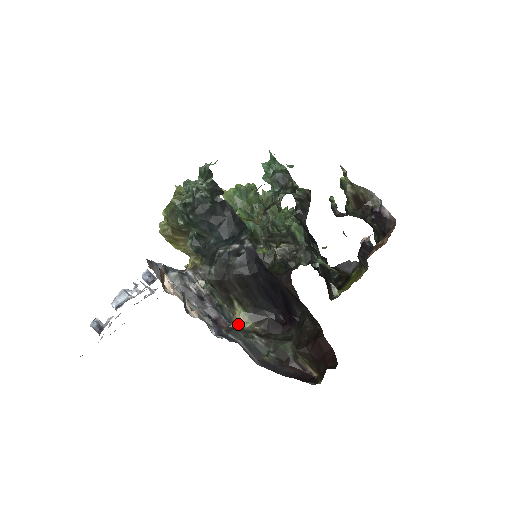
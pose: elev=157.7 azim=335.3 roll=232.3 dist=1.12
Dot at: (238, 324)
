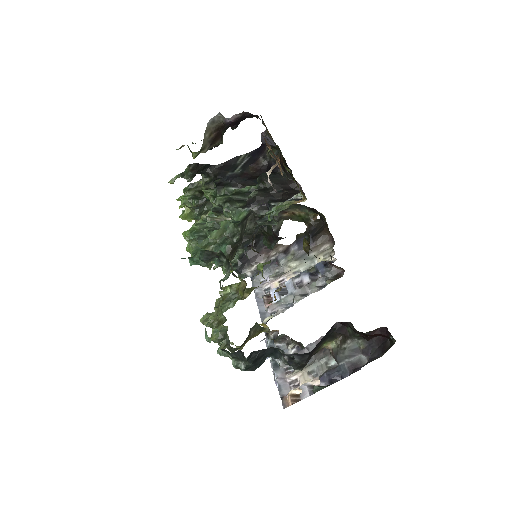
Dot at: (332, 349)
